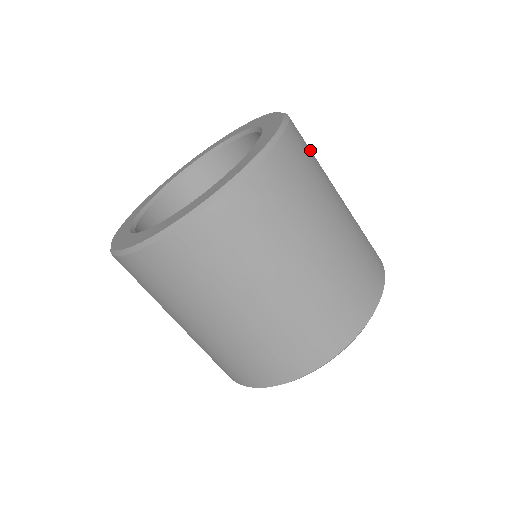
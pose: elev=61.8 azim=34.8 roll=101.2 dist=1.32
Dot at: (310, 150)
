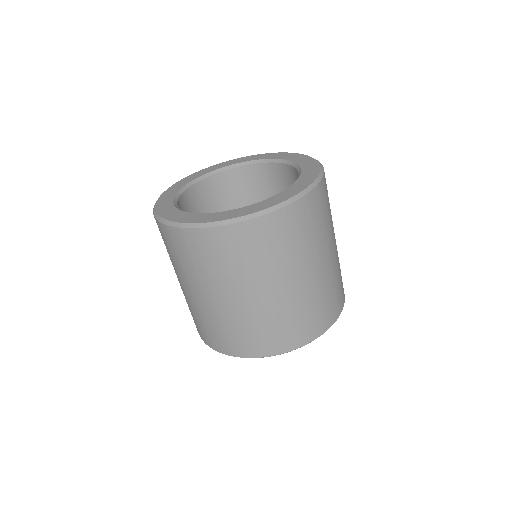
Dot at: occluded
